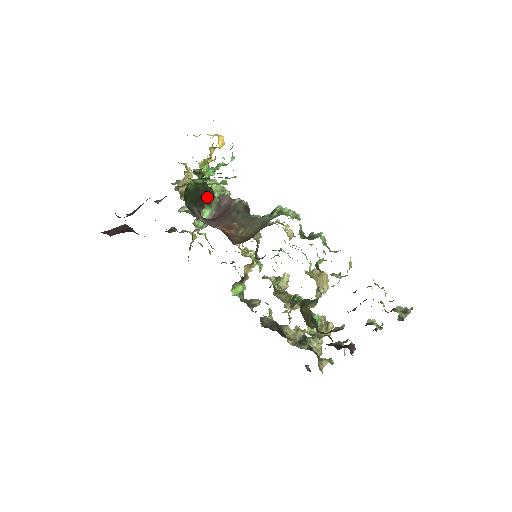
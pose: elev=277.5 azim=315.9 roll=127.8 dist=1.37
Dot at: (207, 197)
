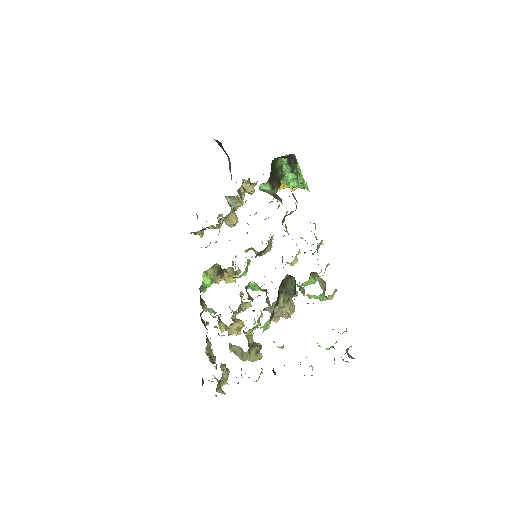
Dot at: (275, 183)
